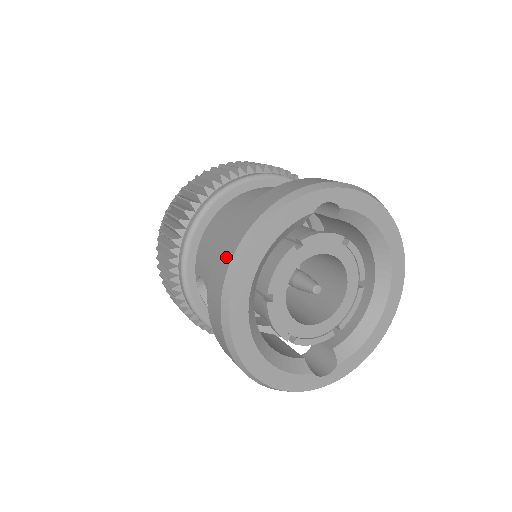
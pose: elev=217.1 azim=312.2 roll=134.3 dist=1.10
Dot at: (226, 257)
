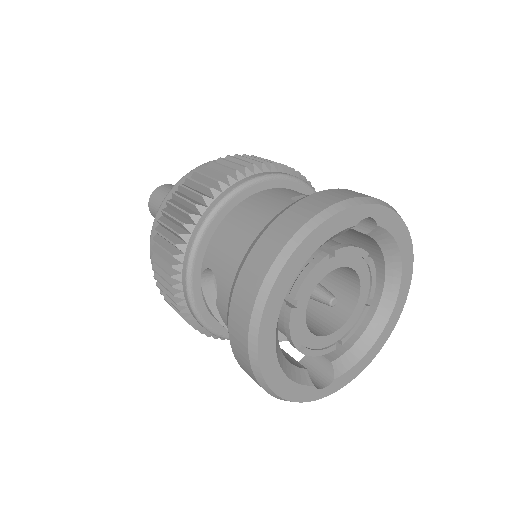
Dot at: (268, 255)
